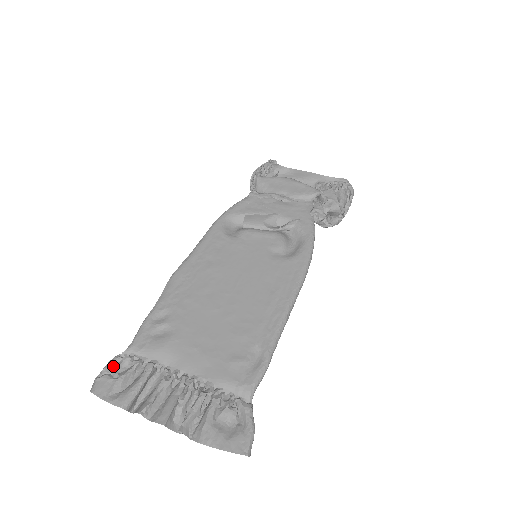
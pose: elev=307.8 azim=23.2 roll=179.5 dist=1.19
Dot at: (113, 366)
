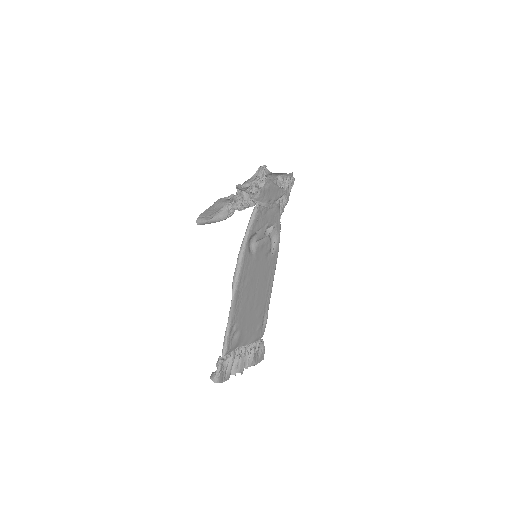
Dot at: (223, 367)
